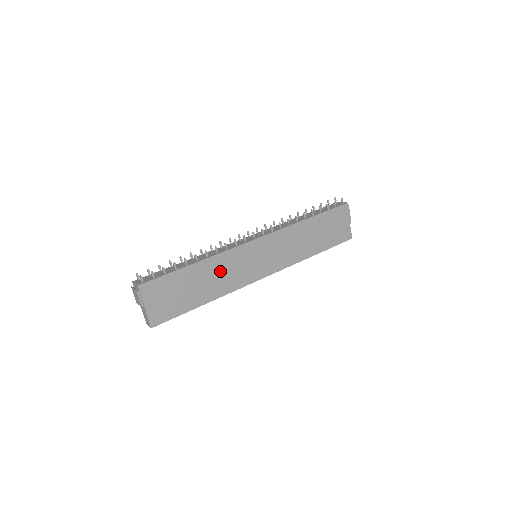
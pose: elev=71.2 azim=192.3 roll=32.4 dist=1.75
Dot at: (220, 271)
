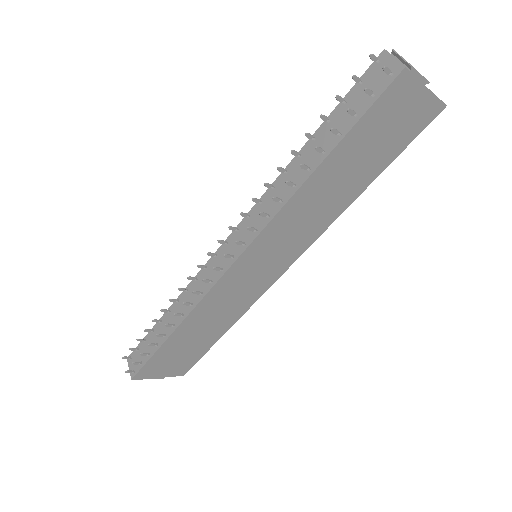
Dot at: (213, 313)
